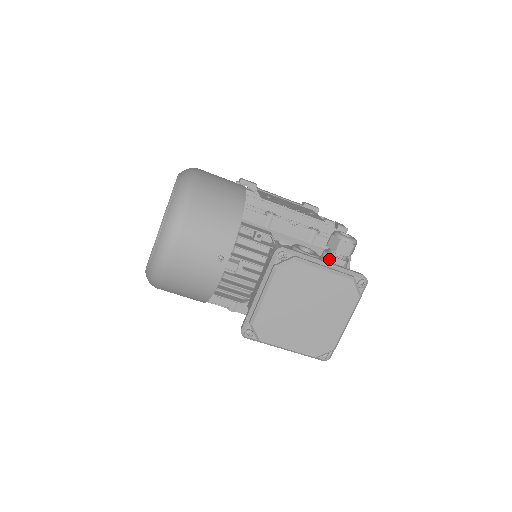
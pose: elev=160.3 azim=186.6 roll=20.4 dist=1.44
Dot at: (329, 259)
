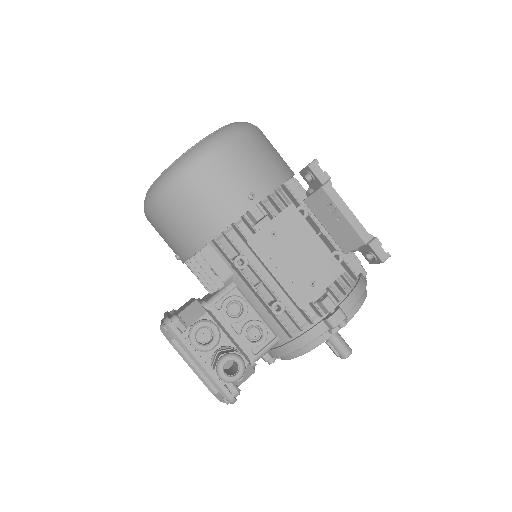
Dot at: (212, 362)
